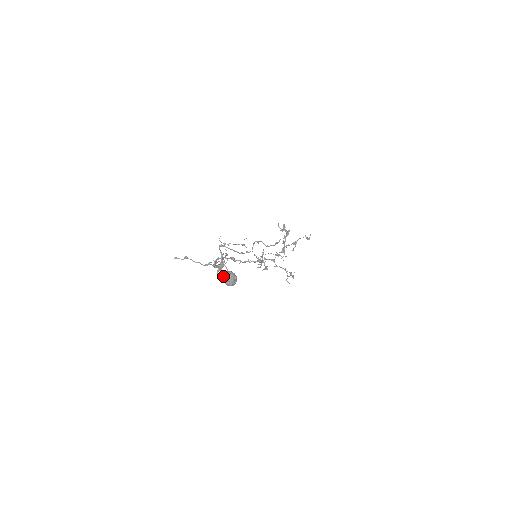
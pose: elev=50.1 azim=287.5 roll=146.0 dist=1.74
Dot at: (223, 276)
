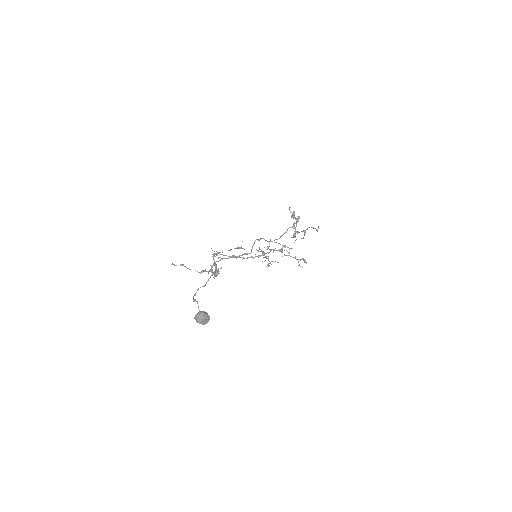
Dot at: (194, 317)
